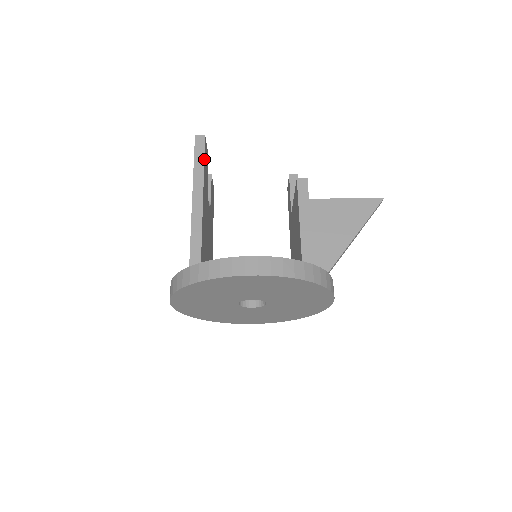
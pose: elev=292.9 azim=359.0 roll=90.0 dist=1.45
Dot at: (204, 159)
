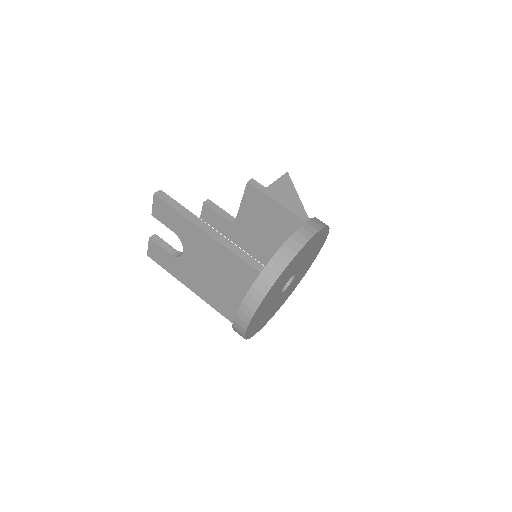
Dot at: (180, 205)
